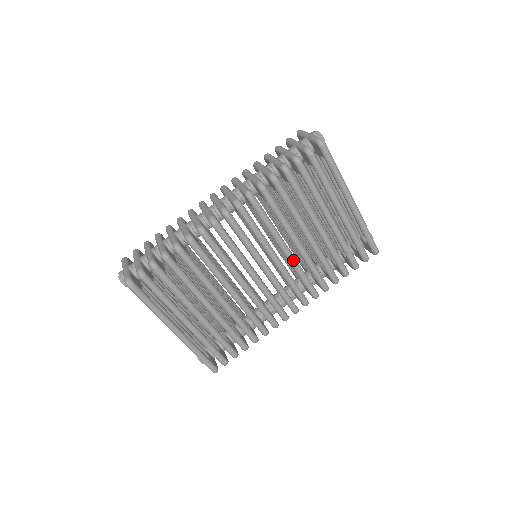
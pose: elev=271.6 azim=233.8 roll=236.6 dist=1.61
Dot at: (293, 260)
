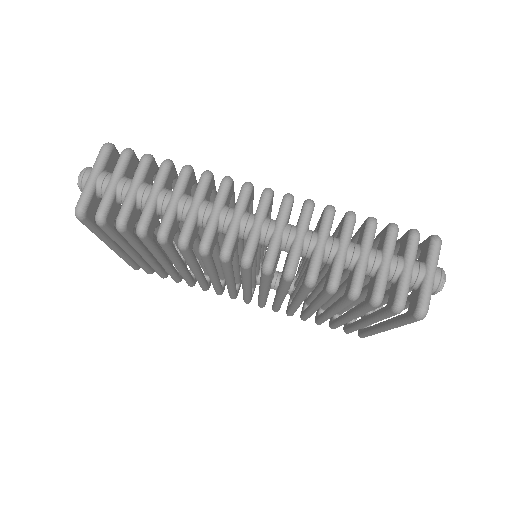
Dot at: (279, 302)
